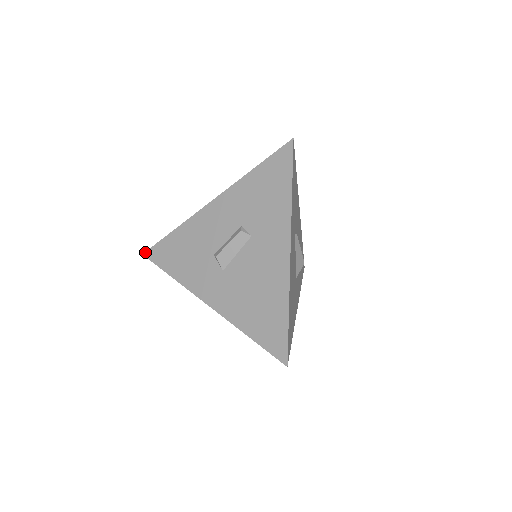
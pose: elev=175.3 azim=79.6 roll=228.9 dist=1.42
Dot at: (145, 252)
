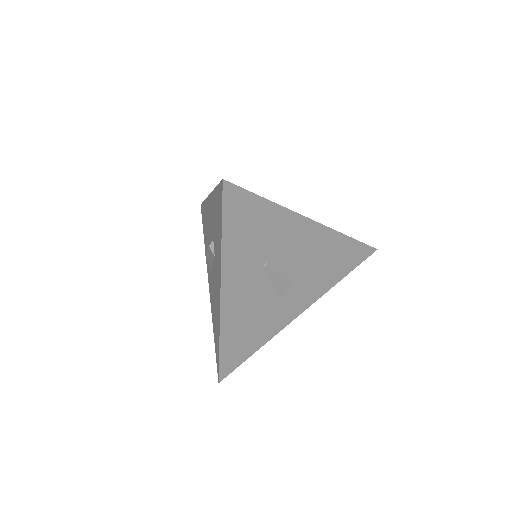
Dot at: occluded
